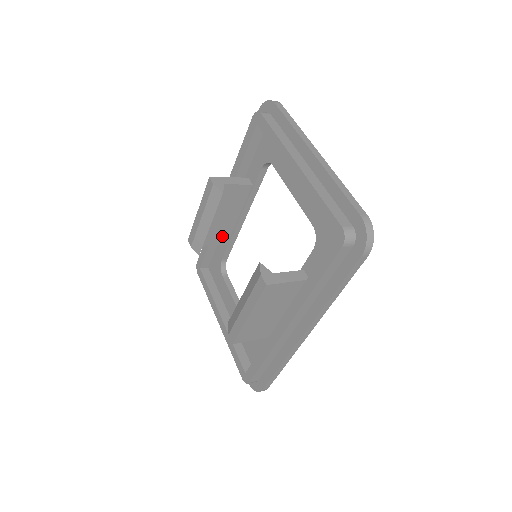
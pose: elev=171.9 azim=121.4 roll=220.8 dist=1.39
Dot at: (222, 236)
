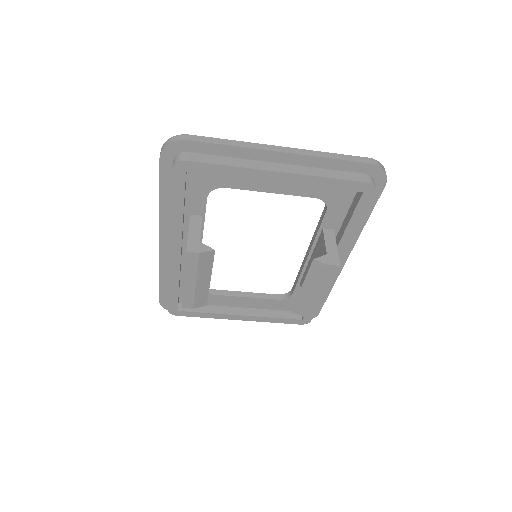
Dot at: occluded
